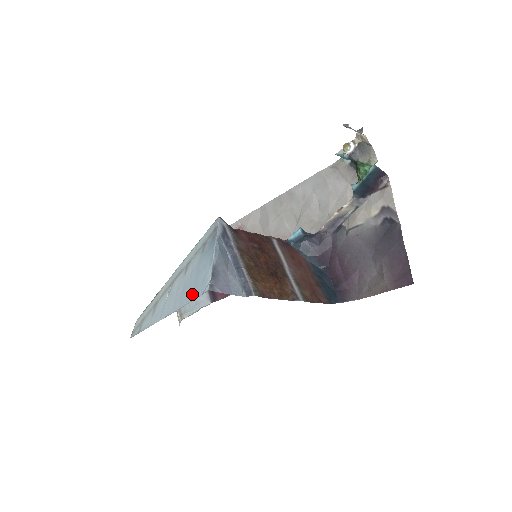
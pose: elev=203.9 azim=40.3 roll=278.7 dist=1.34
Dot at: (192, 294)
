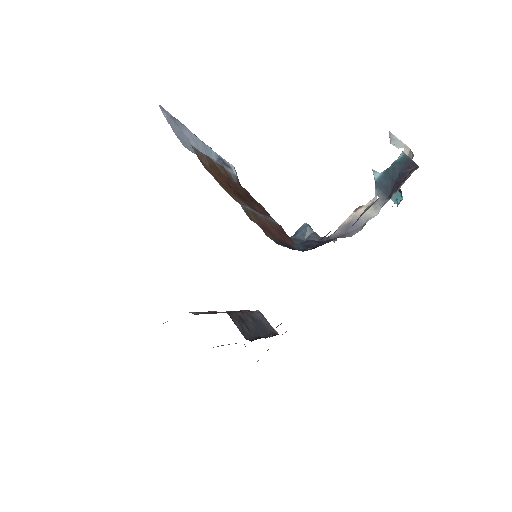
Dot at: occluded
